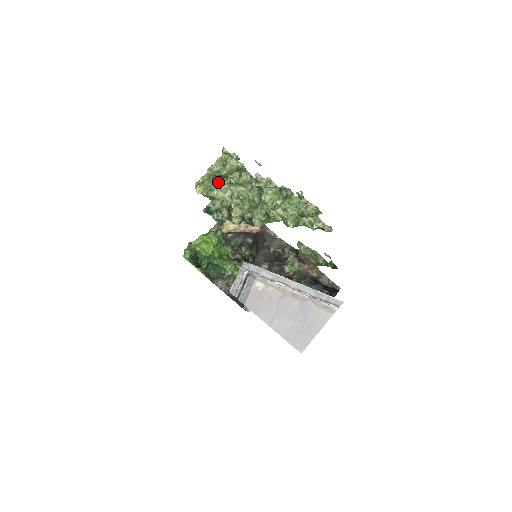
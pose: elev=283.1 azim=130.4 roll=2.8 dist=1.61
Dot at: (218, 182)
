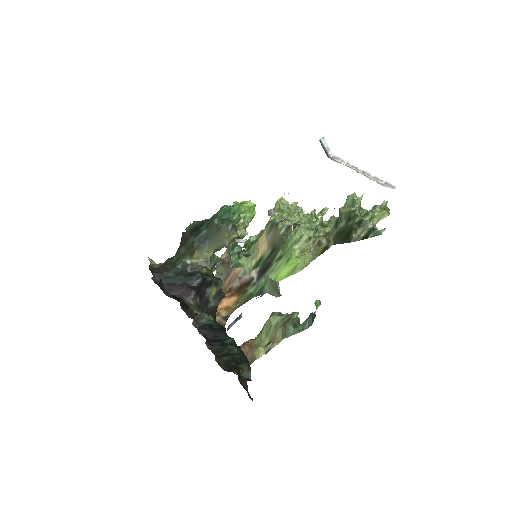
Dot at: (290, 216)
